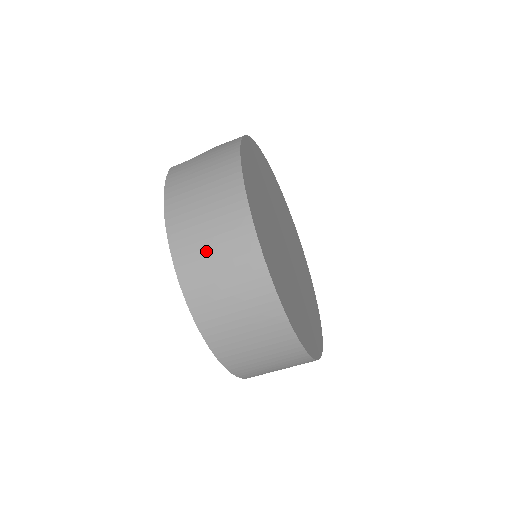
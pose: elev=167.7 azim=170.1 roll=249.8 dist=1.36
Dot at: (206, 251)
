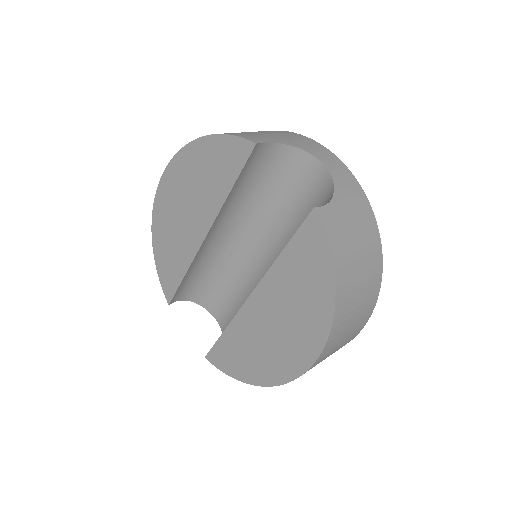
Dot at: (345, 333)
